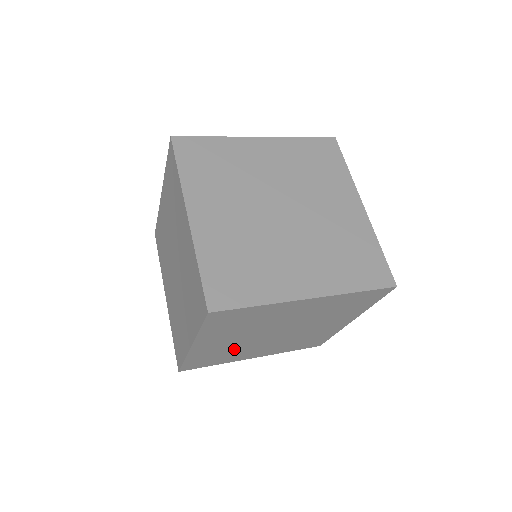
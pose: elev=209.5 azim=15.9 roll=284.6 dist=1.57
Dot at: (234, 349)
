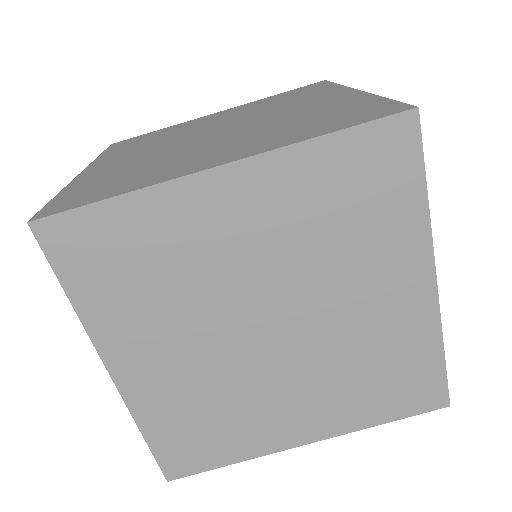
Dot at: (221, 394)
